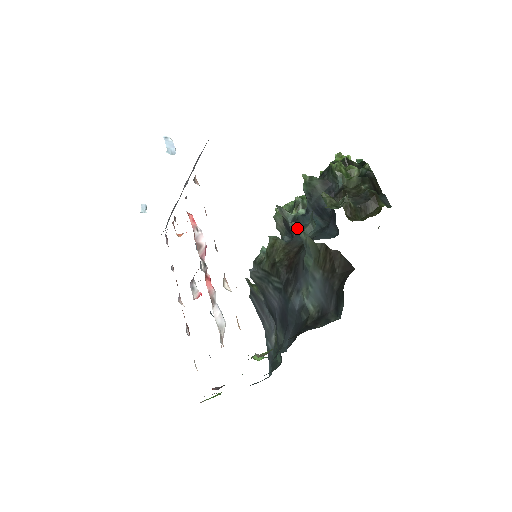
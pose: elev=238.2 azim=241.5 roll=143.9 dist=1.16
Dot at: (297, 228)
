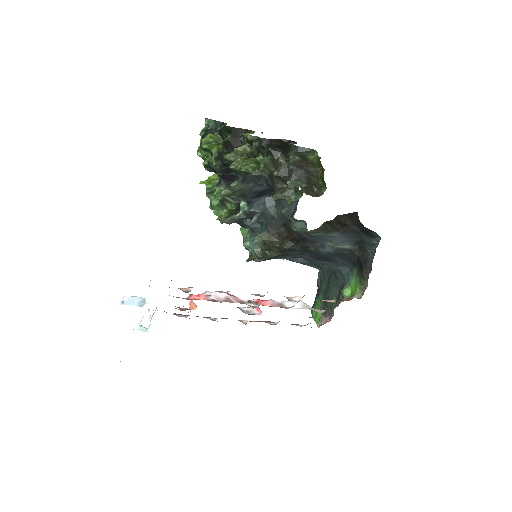
Dot at: (260, 218)
